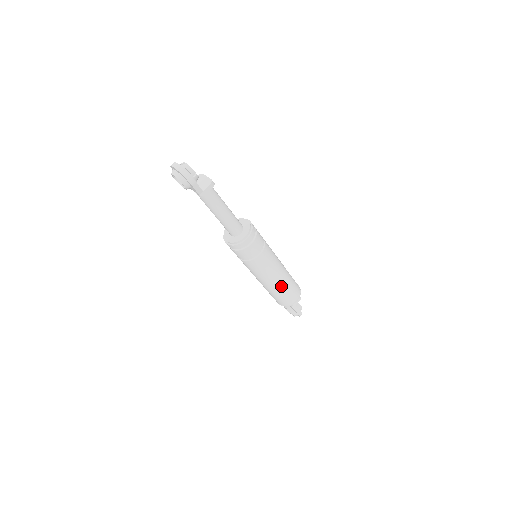
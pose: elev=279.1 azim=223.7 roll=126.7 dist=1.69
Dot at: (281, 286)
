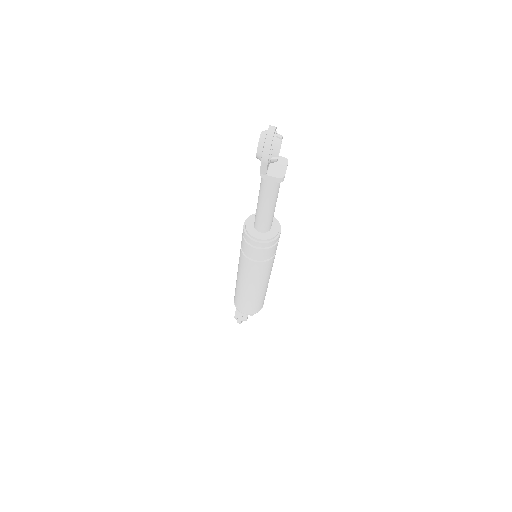
Dot at: (246, 294)
